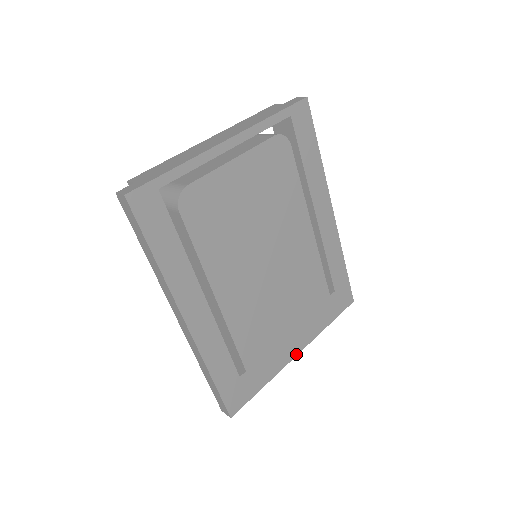
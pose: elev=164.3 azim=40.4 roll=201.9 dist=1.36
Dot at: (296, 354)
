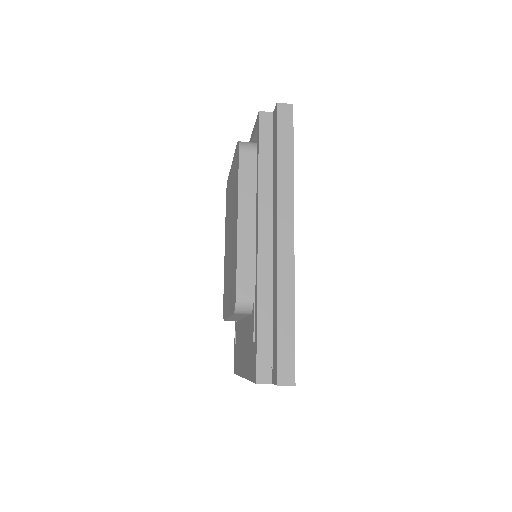
Dot at: occluded
